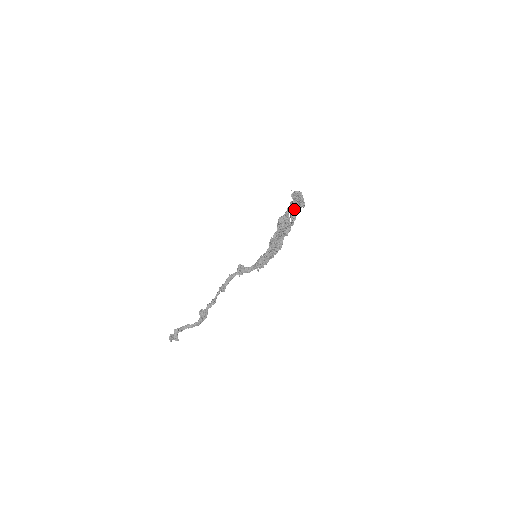
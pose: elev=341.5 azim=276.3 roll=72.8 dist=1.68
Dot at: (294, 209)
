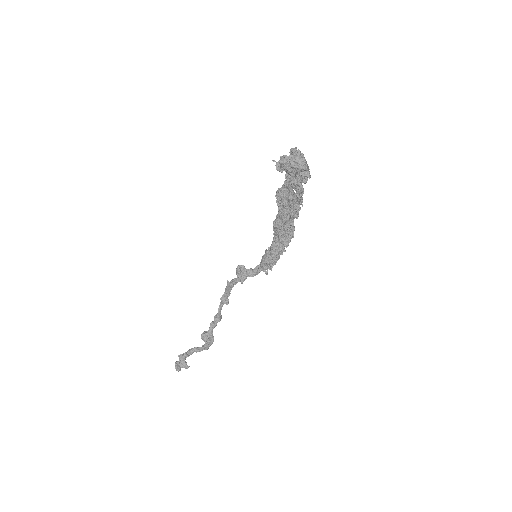
Dot at: (295, 179)
